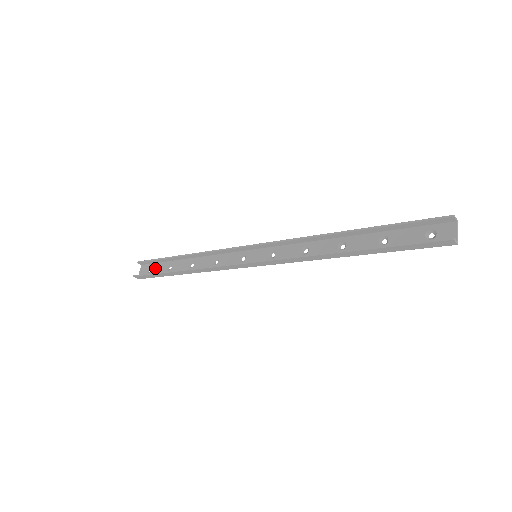
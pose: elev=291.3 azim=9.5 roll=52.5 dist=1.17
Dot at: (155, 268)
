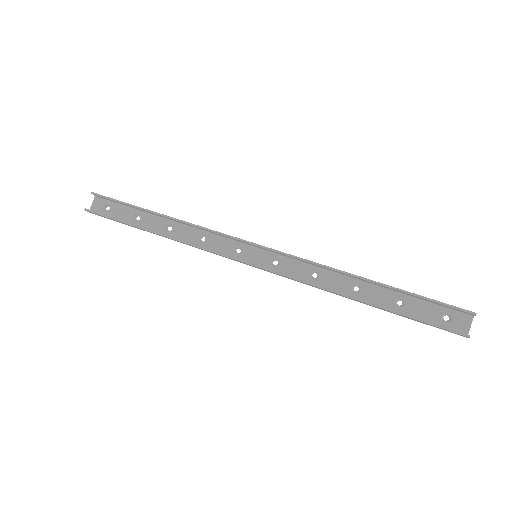
Dot at: (116, 209)
